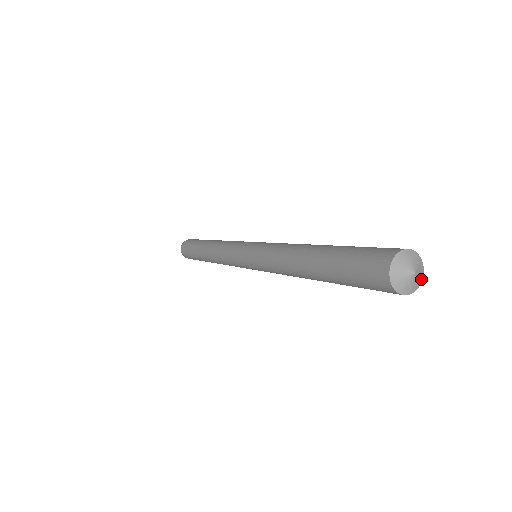
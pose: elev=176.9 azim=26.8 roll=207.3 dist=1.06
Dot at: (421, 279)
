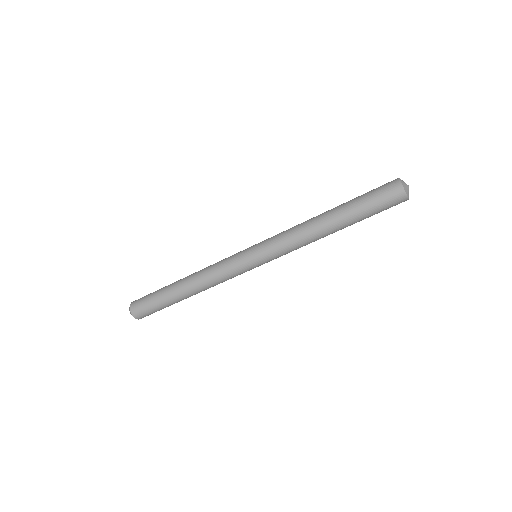
Dot at: (408, 195)
